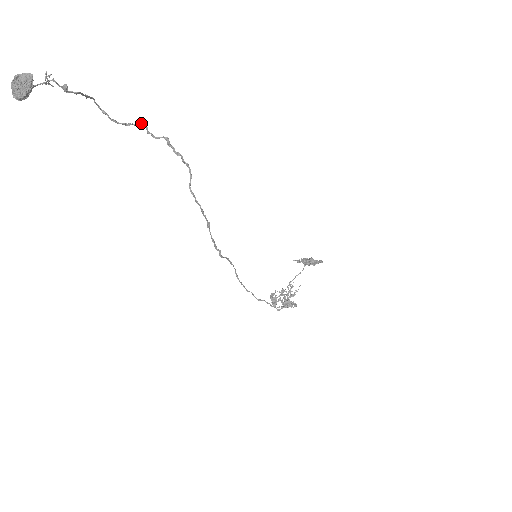
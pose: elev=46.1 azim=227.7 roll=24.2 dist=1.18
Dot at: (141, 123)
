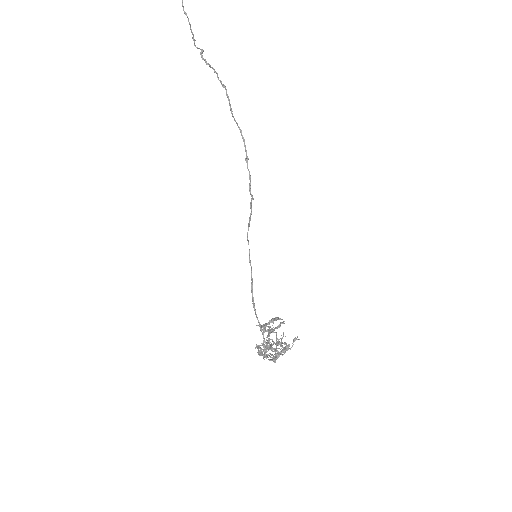
Dot at: occluded
